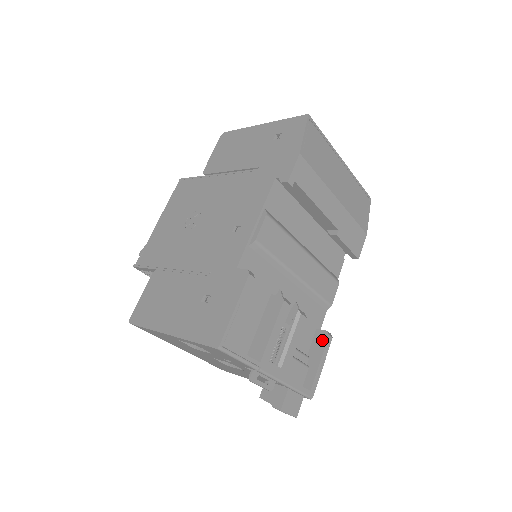
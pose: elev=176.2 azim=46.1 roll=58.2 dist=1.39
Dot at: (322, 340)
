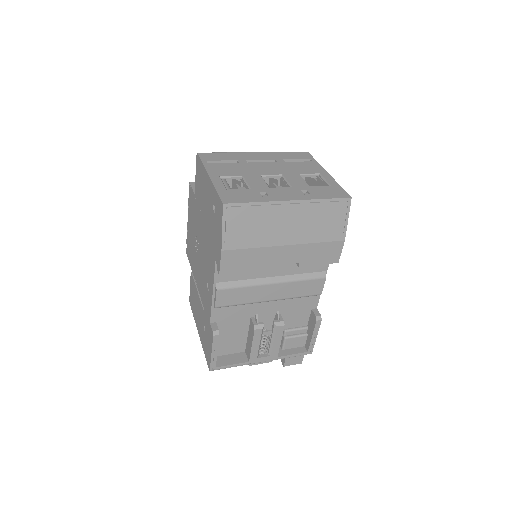
Dot at: (313, 321)
